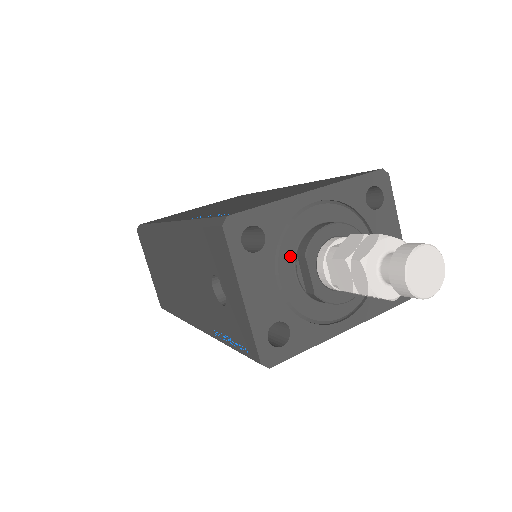
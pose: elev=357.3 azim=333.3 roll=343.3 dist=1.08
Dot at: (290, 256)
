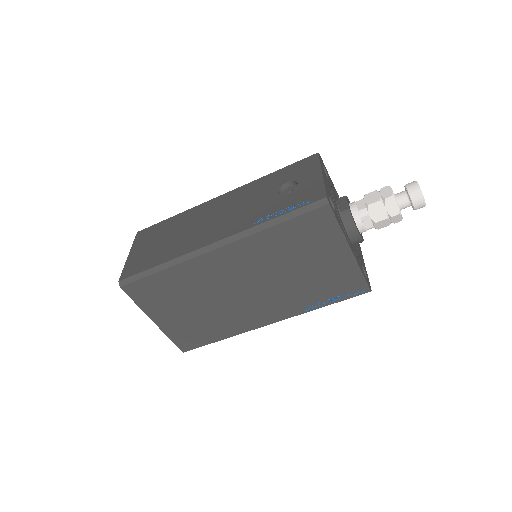
Dot at: (335, 196)
